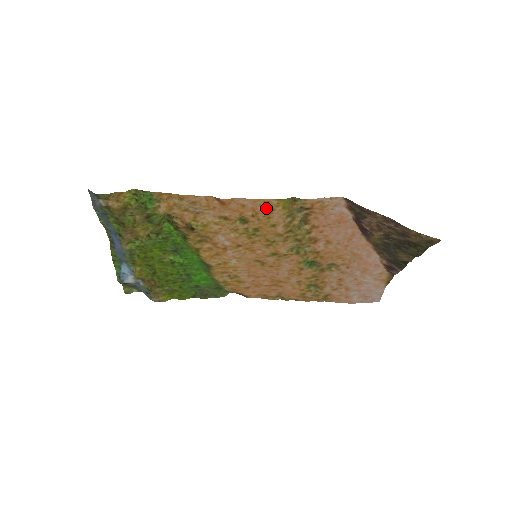
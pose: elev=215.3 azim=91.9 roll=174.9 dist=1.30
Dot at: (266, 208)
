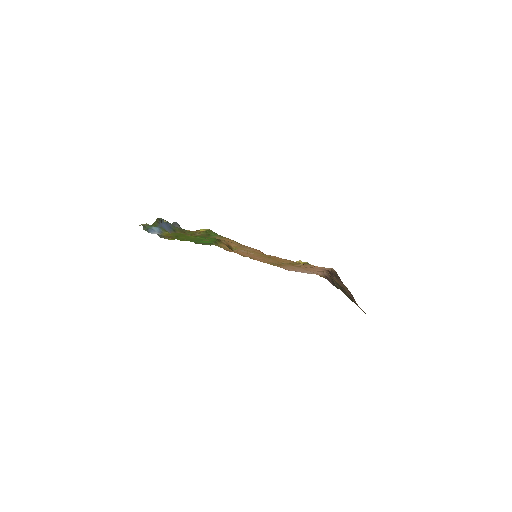
Dot at: (287, 260)
